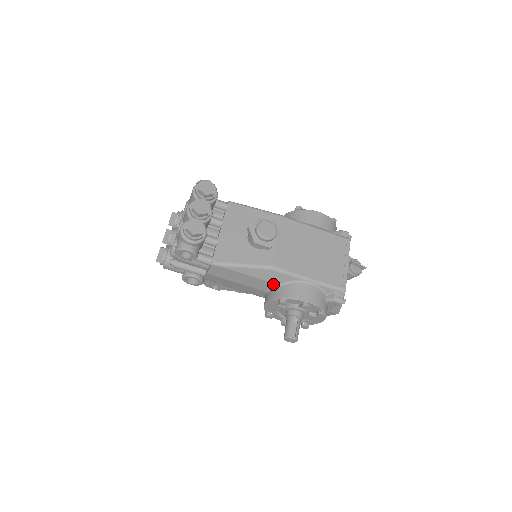
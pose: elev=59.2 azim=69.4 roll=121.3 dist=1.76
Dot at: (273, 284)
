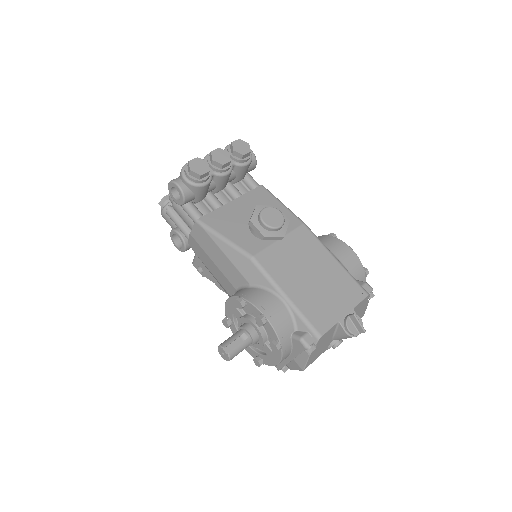
Dot at: (246, 281)
